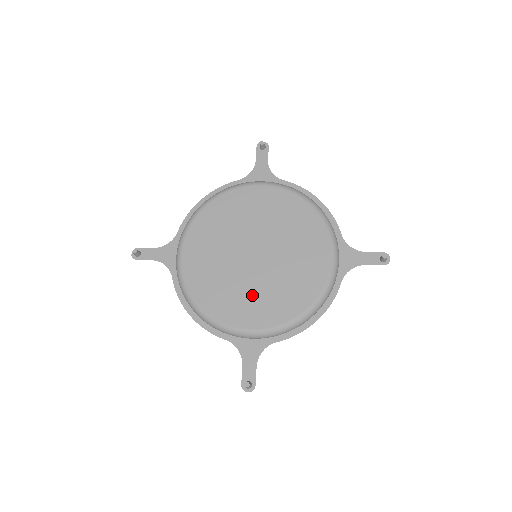
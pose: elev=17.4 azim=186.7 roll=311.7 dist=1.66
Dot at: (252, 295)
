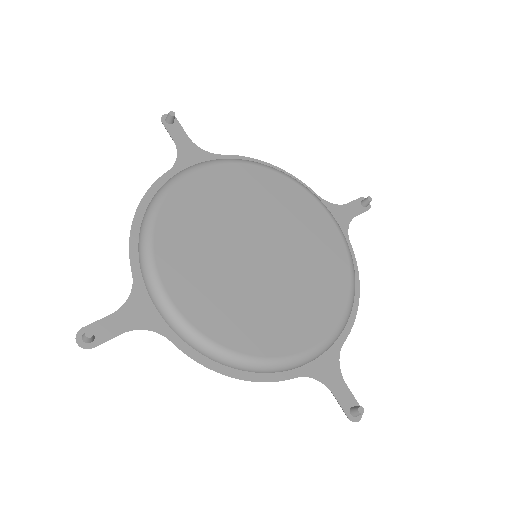
Dot at: (292, 302)
